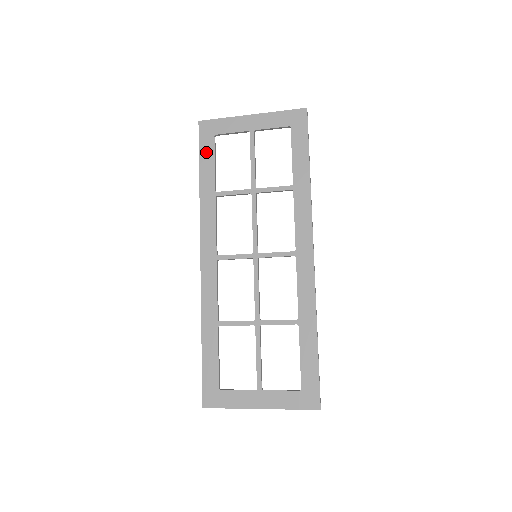
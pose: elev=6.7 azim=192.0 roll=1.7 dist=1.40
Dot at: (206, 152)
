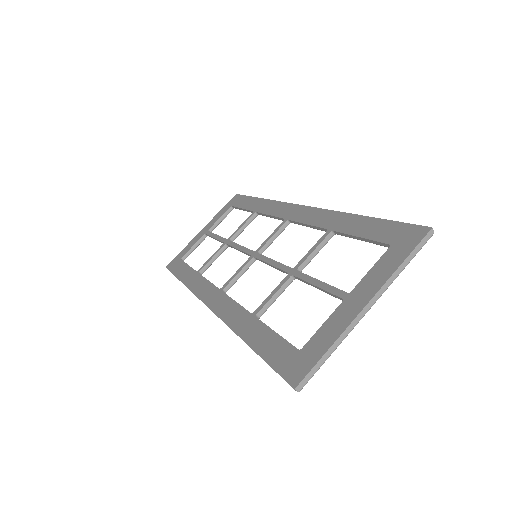
Dot at: (178, 269)
